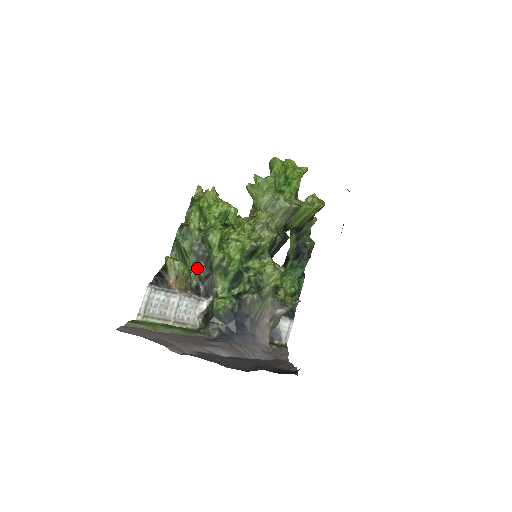
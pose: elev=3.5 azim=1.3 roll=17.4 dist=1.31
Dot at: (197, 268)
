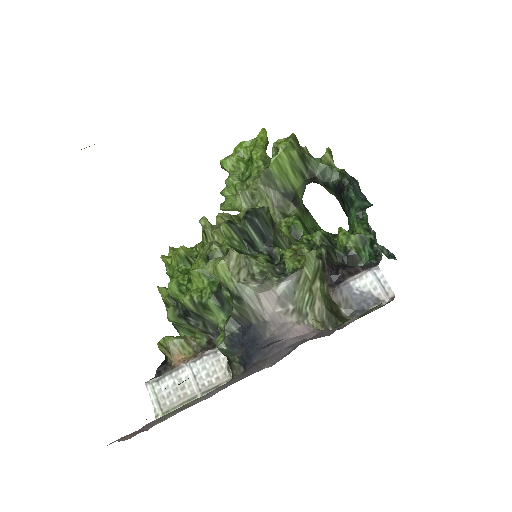
Dot at: (193, 326)
